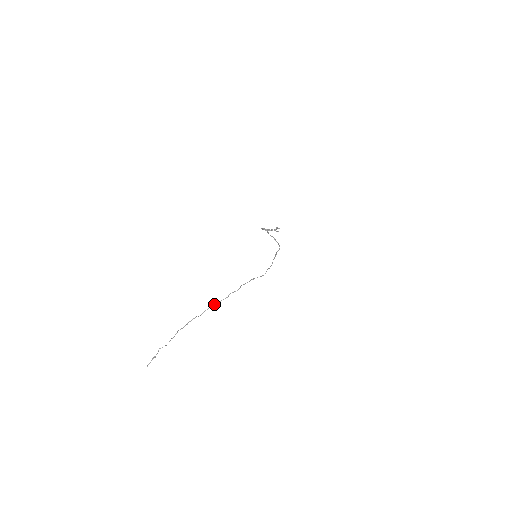
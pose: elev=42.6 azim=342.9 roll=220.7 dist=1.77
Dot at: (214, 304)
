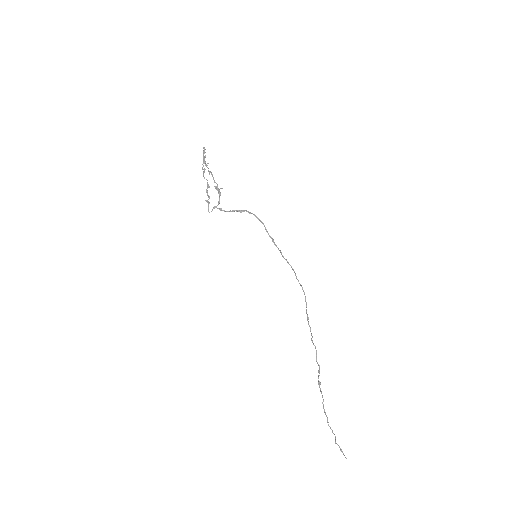
Dot at: (318, 380)
